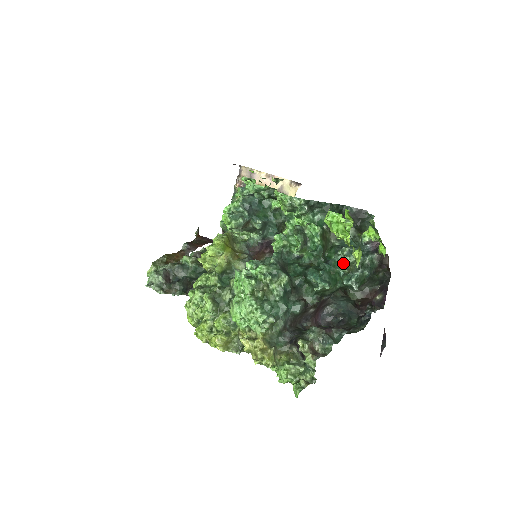
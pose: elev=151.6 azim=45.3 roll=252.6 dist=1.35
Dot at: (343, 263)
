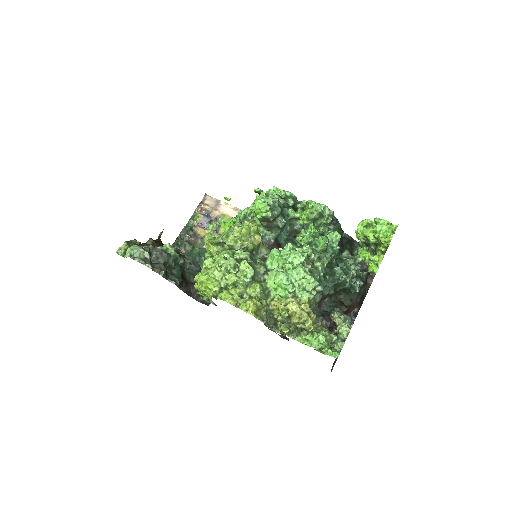
Dot at: (353, 268)
